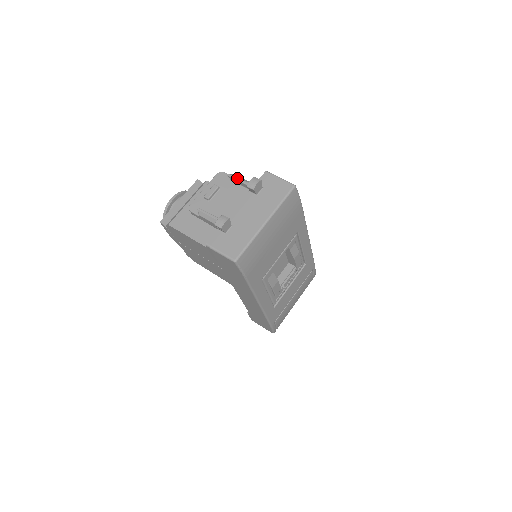
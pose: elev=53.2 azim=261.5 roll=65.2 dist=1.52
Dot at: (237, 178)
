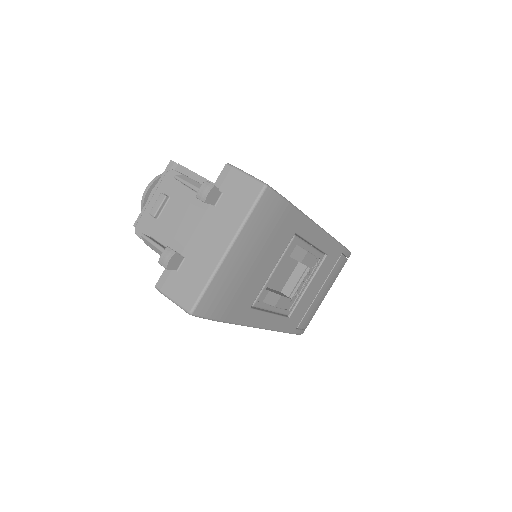
Dot at: (186, 182)
